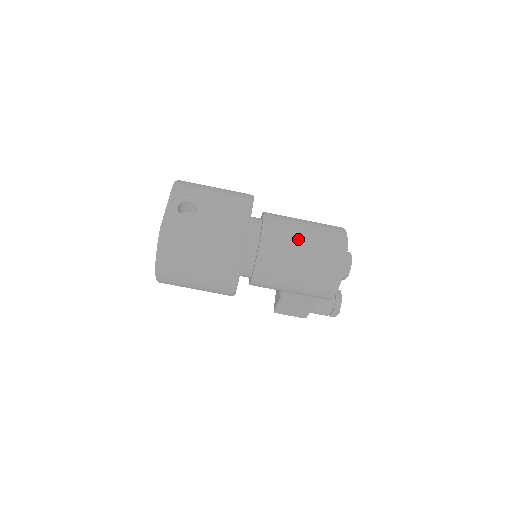
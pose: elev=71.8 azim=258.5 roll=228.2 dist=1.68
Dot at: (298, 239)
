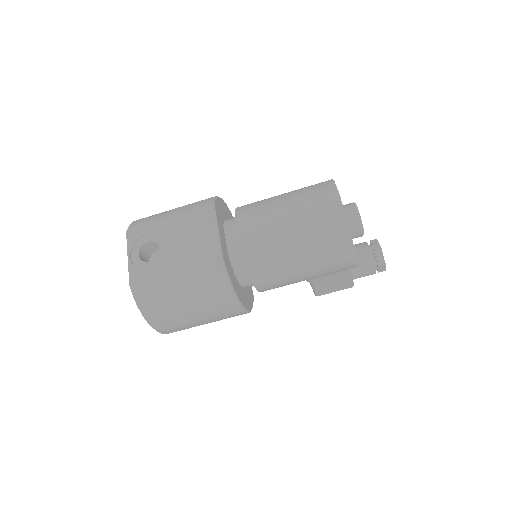
Dot at: (281, 223)
